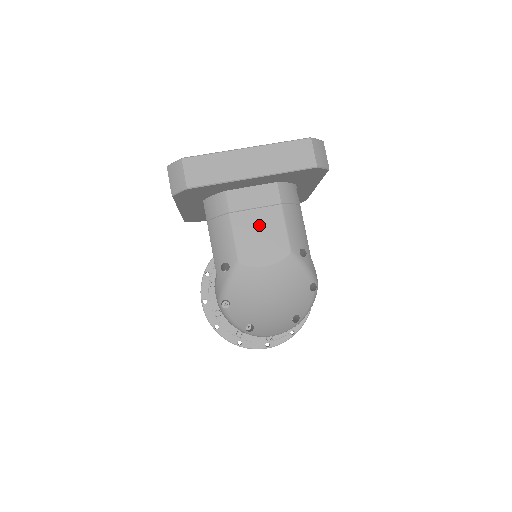
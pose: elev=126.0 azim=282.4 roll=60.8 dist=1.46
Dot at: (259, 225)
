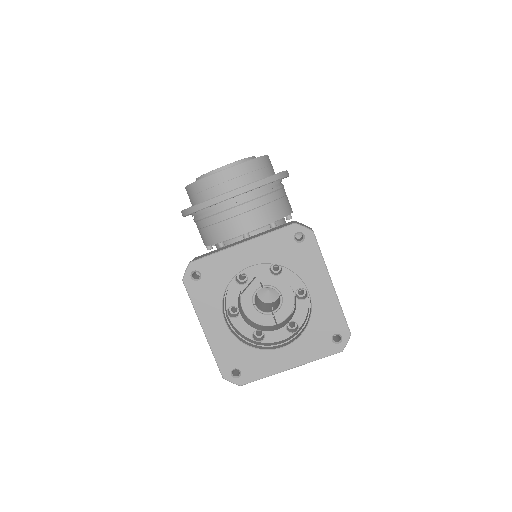
Dot at: occluded
